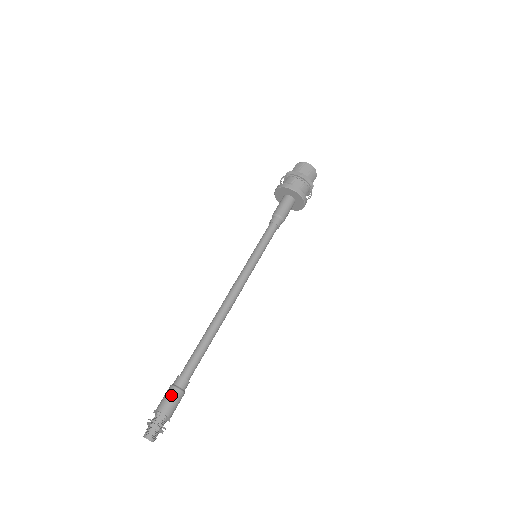
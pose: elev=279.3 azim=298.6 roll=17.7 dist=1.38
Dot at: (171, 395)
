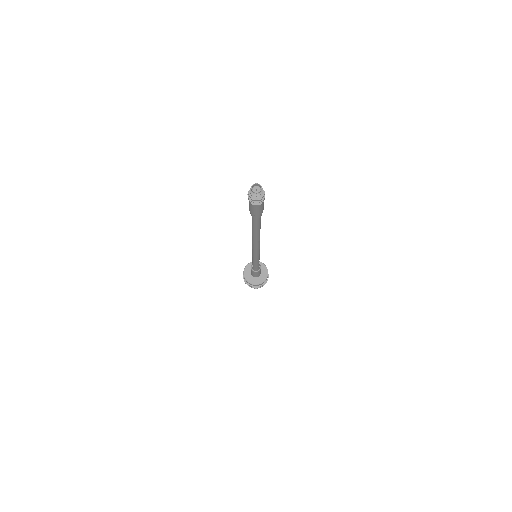
Dot at: occluded
